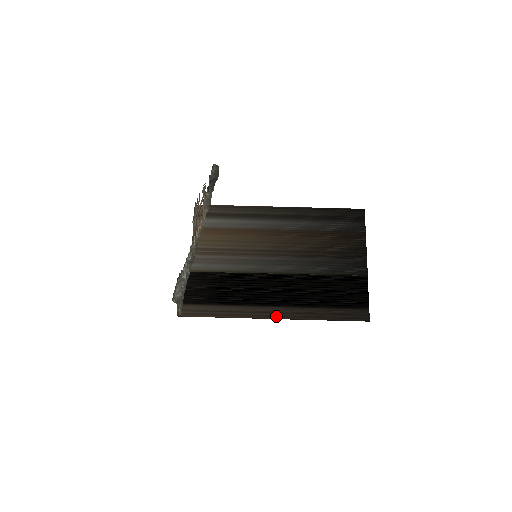
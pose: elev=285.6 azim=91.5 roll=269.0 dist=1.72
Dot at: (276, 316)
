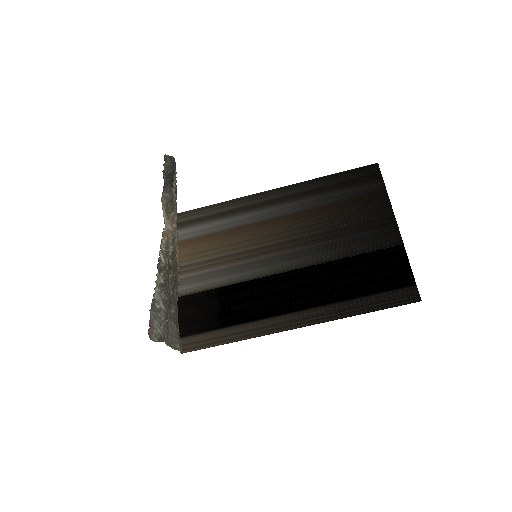
Dot at: (300, 324)
